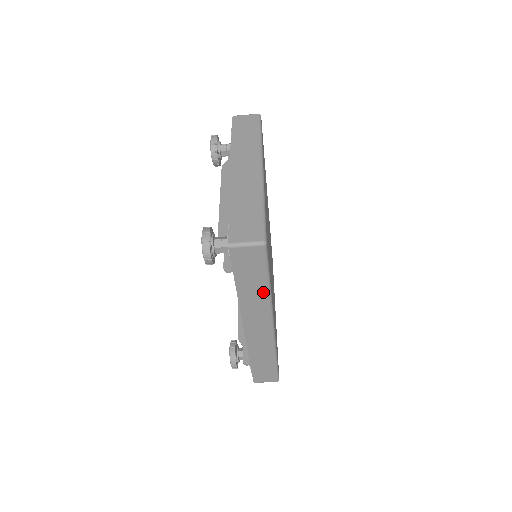
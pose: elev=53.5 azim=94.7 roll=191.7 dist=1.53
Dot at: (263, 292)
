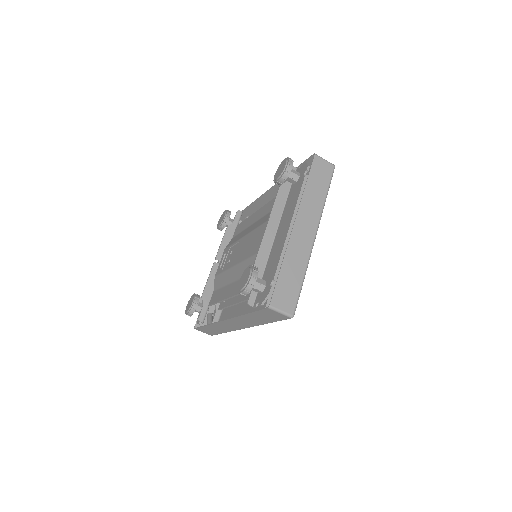
Dot at: (261, 322)
